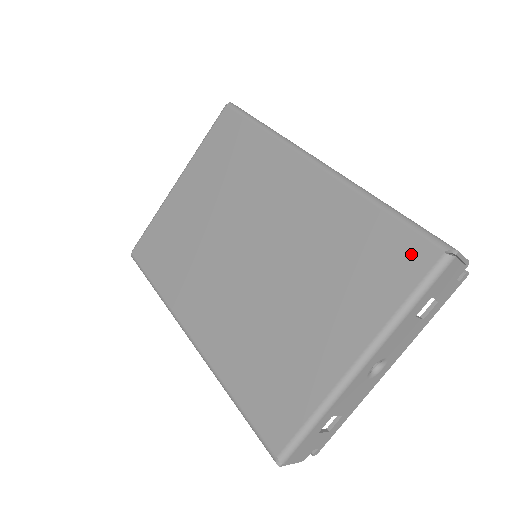
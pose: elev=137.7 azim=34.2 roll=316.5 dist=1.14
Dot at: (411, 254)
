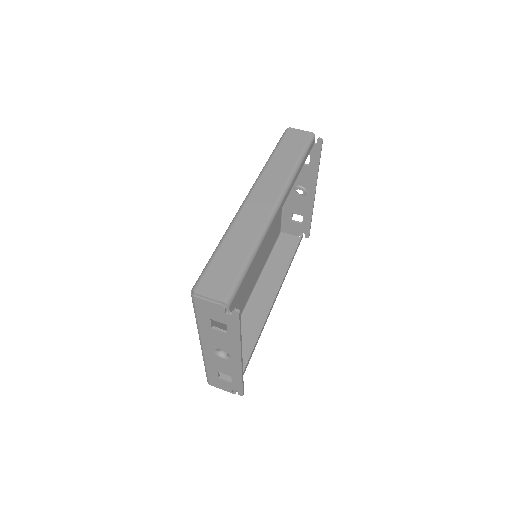
Dot at: occluded
